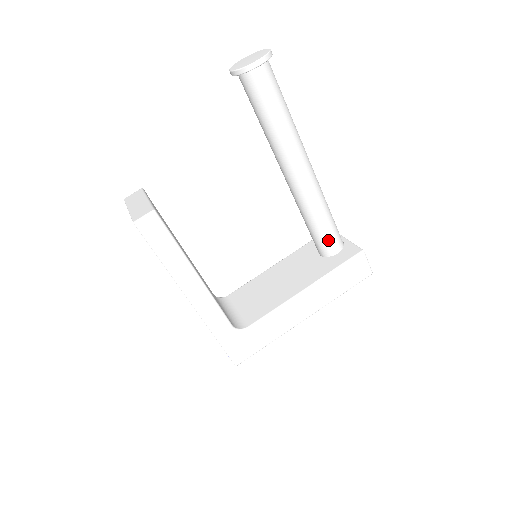
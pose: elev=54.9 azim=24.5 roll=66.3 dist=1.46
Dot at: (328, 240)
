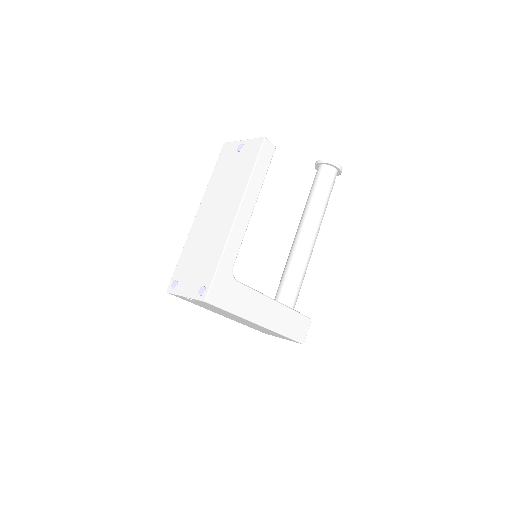
Dot at: (293, 295)
